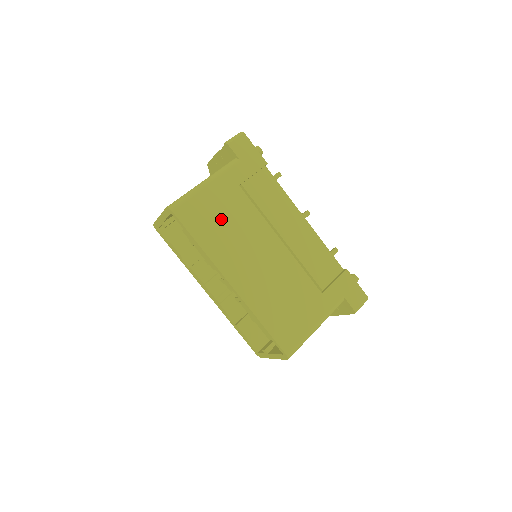
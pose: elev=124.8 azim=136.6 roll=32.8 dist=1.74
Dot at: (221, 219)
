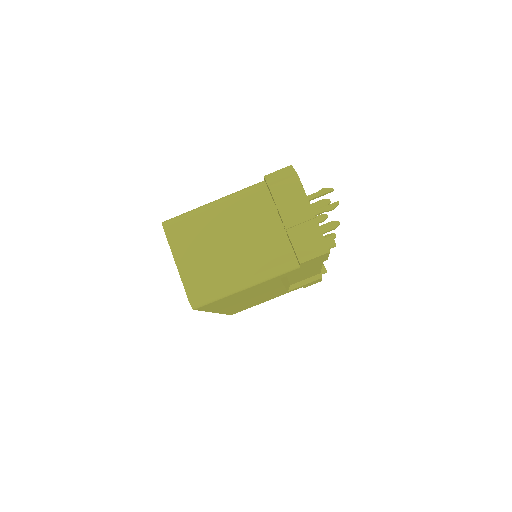
Dot at: occluded
